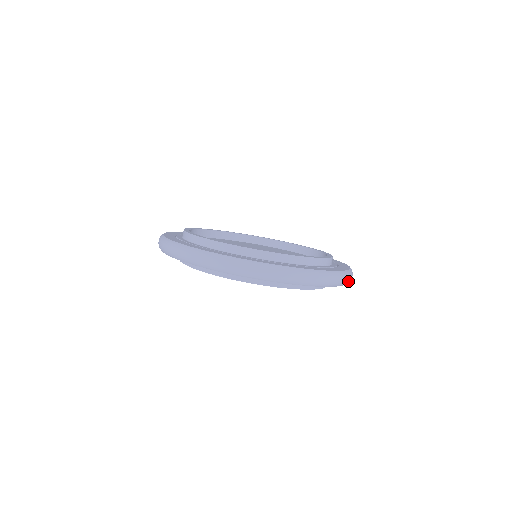
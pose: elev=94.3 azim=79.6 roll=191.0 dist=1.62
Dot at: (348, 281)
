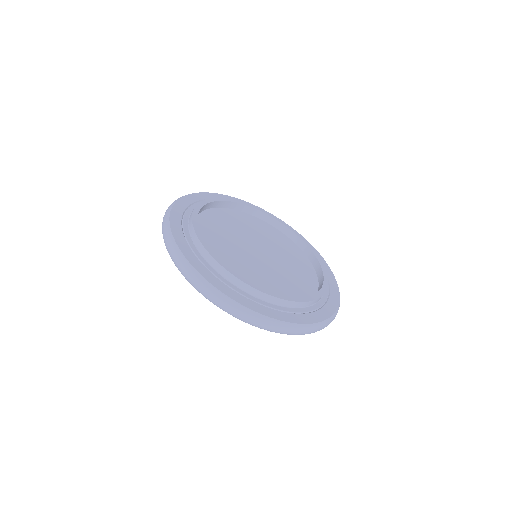
Dot at: (321, 329)
